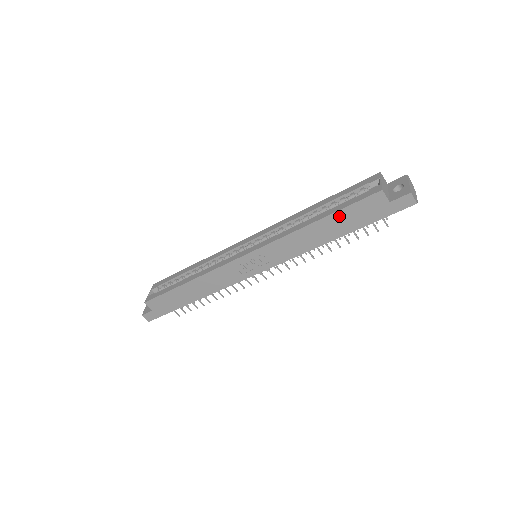
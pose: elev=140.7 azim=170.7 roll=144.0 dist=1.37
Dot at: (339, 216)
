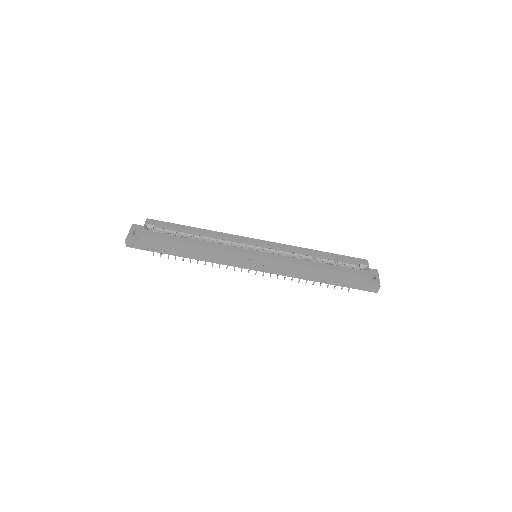
Dot at: (336, 273)
